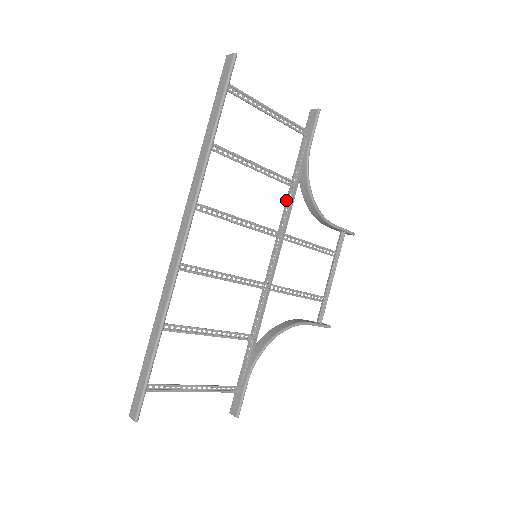
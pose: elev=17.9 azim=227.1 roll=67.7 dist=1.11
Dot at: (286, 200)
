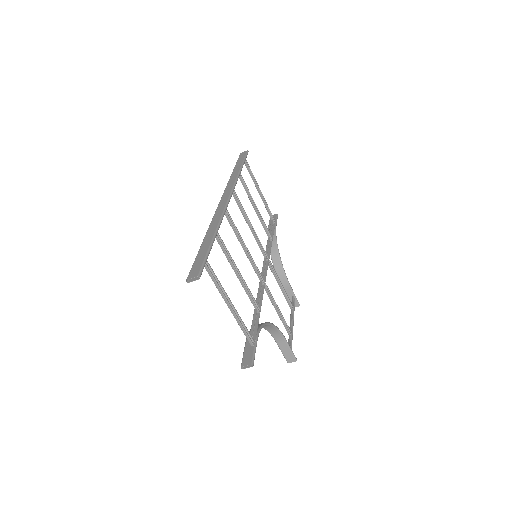
Dot at: (267, 242)
